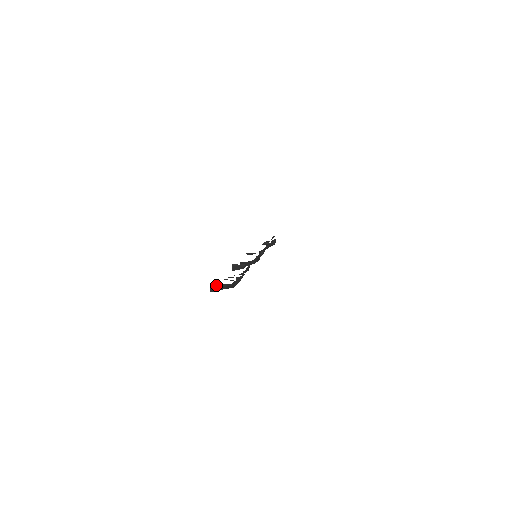
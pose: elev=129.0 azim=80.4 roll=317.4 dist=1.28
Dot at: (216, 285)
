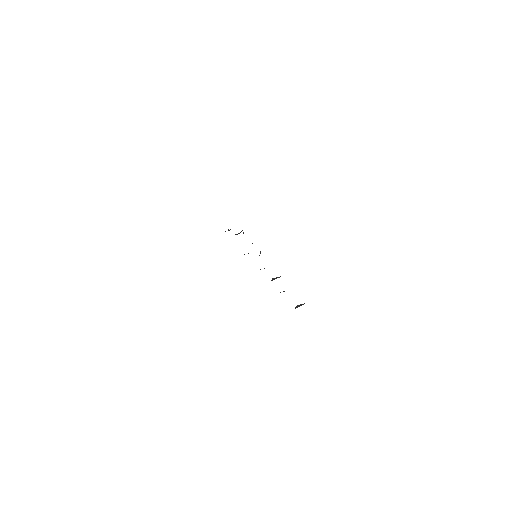
Dot at: (299, 305)
